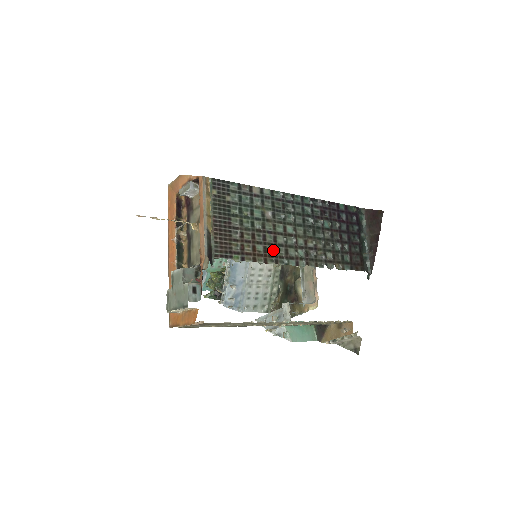
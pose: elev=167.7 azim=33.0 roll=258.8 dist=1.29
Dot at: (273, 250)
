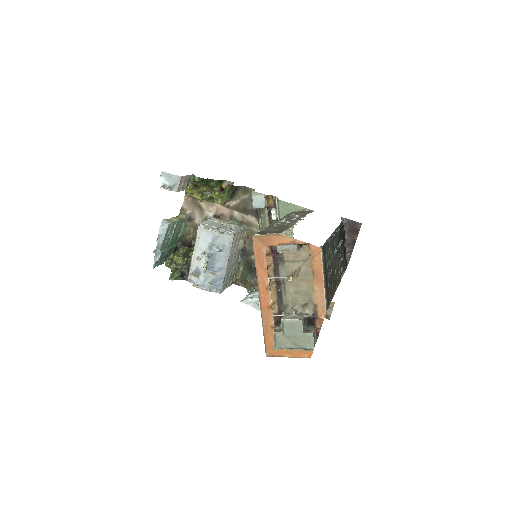
Dot at: (334, 283)
